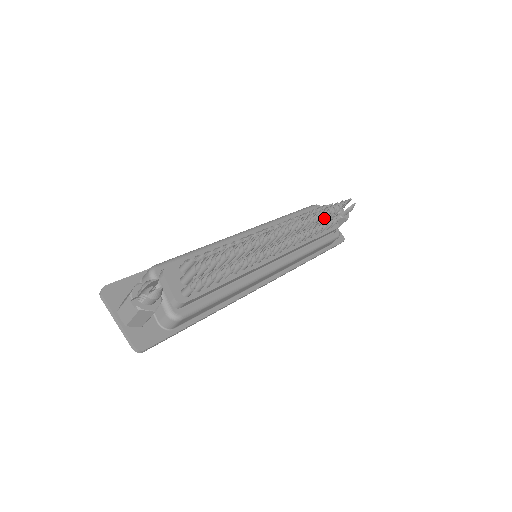
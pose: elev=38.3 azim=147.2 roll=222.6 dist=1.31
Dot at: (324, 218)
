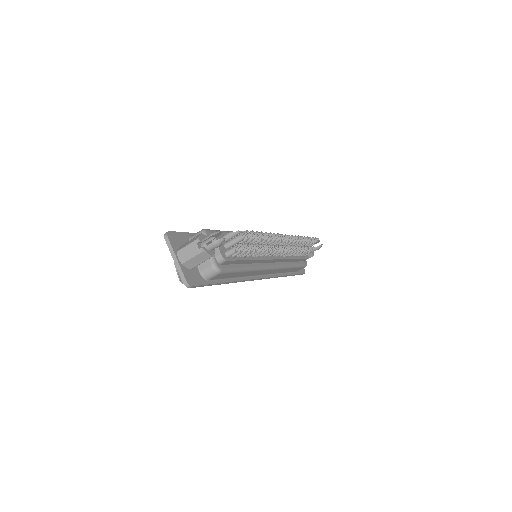
Dot at: occluded
